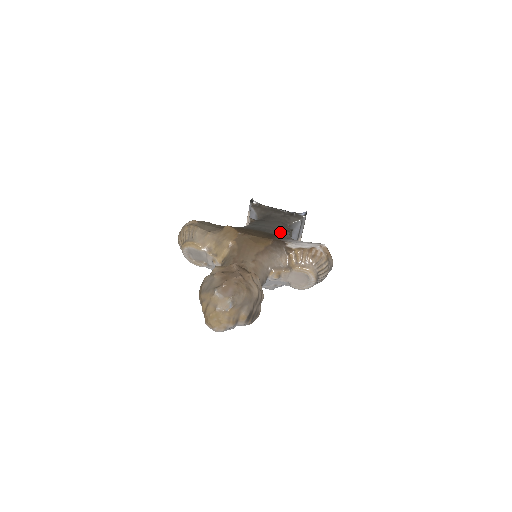
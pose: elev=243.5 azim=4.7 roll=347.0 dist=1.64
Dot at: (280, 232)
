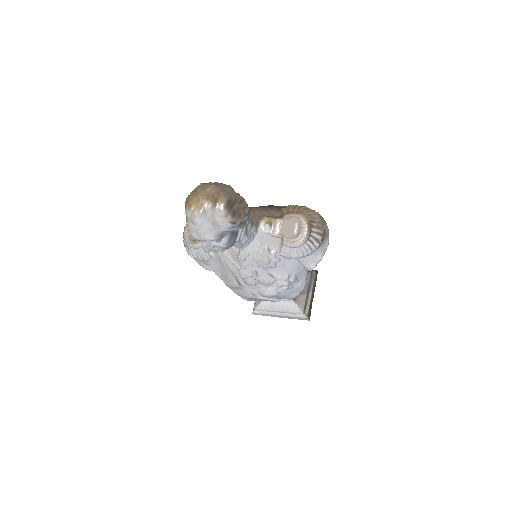
Dot at: occluded
